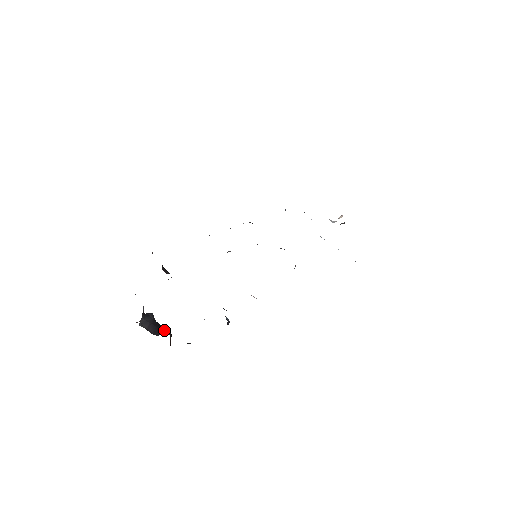
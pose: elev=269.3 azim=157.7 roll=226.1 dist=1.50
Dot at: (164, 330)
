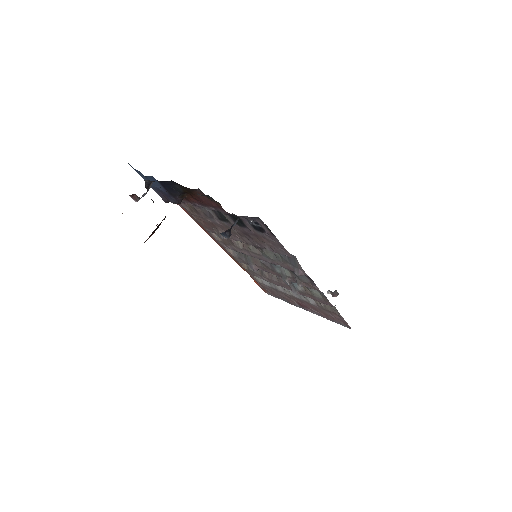
Dot at: occluded
